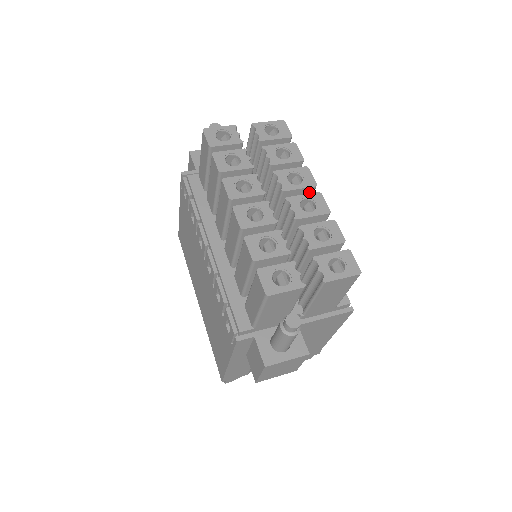
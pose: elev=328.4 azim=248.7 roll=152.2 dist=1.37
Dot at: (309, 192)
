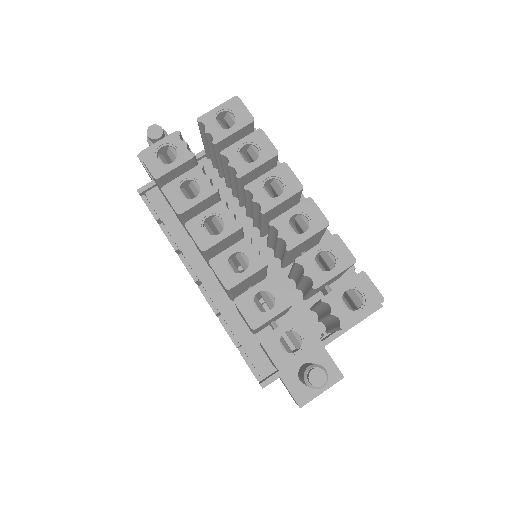
Dot at: (296, 196)
